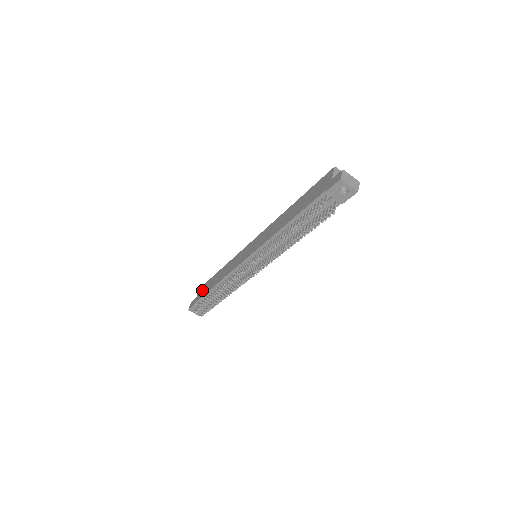
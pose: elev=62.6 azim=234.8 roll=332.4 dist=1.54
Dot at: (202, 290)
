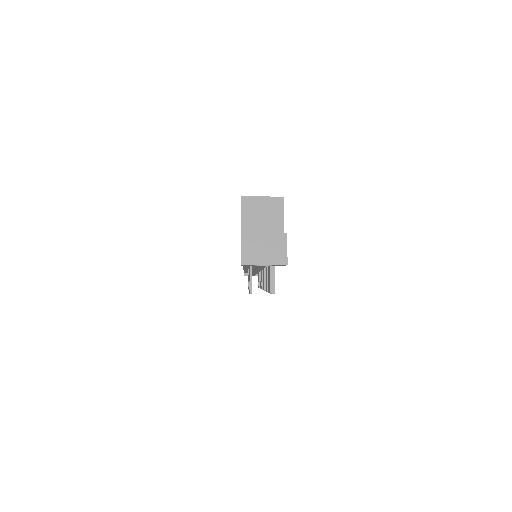
Dot at: occluded
